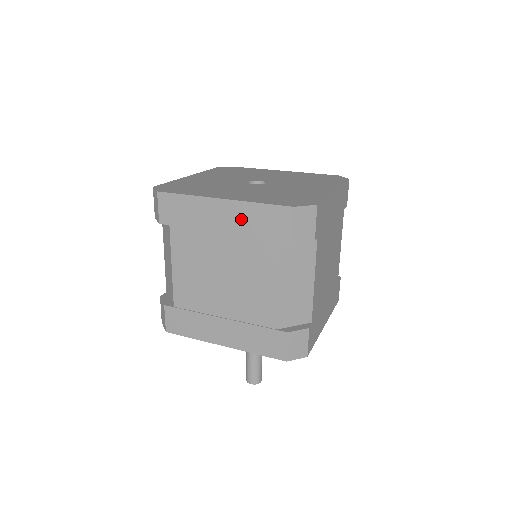
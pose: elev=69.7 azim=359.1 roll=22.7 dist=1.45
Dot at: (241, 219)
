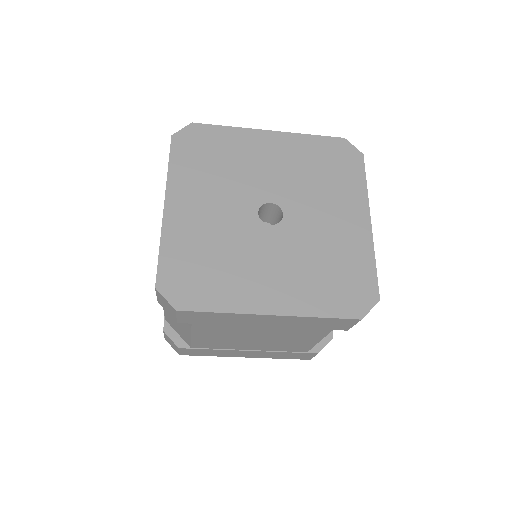
Dot at: (293, 323)
